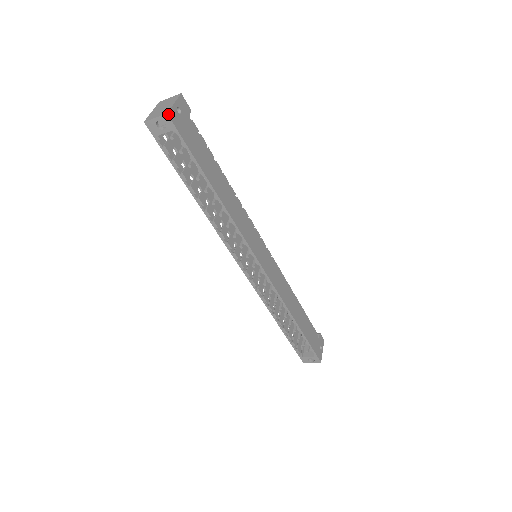
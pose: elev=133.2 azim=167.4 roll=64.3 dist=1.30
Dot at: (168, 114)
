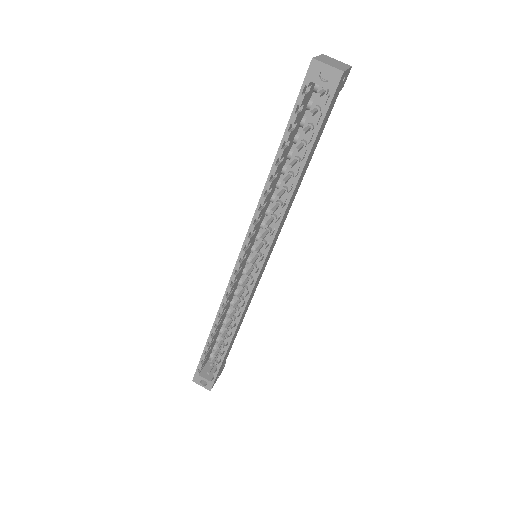
Dot at: (343, 73)
